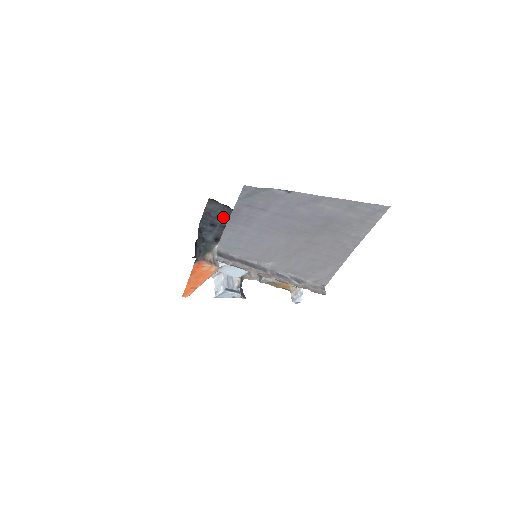
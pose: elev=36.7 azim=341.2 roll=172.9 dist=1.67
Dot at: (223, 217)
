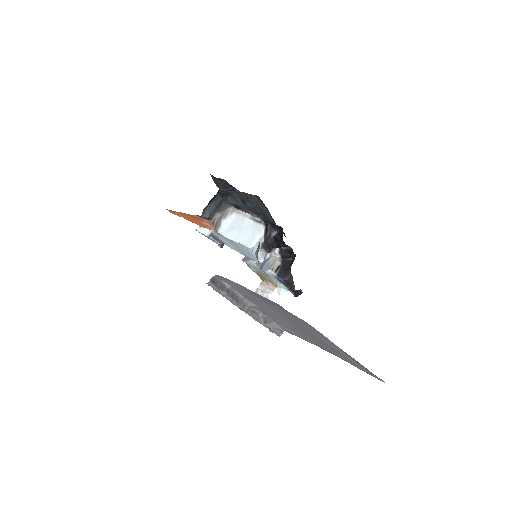
Dot at: (258, 208)
